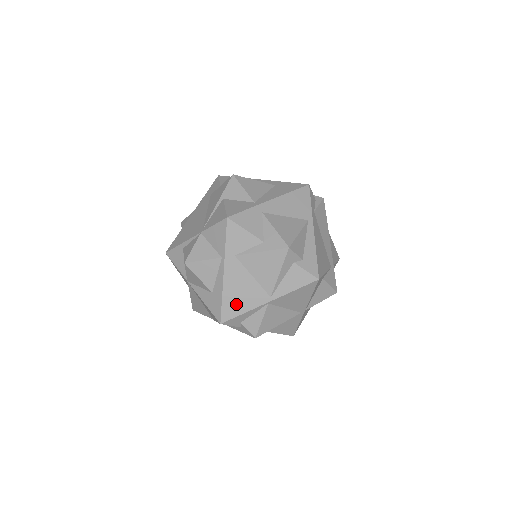
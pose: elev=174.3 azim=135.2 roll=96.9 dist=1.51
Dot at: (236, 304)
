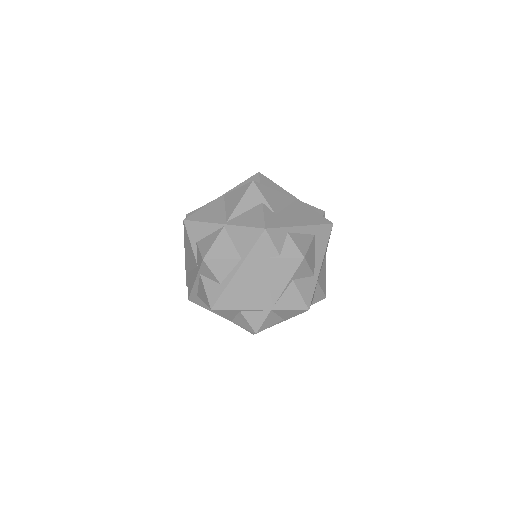
Dot at: occluded
